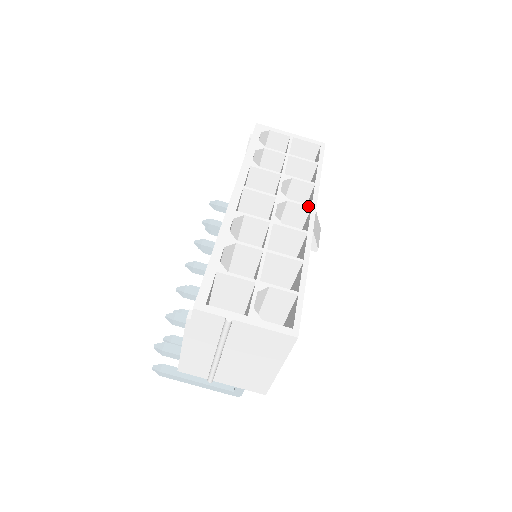
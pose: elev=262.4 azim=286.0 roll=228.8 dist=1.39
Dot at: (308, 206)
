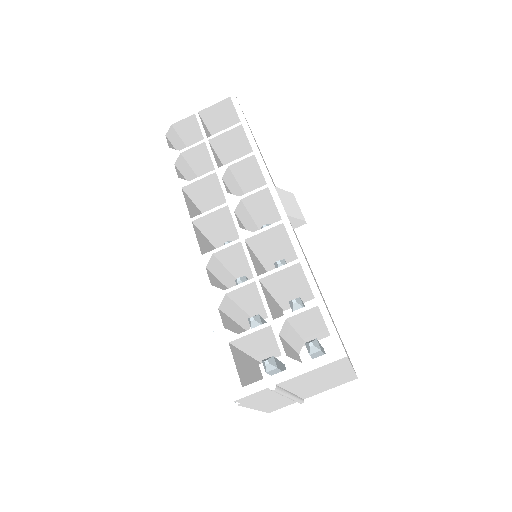
Dot at: (264, 188)
